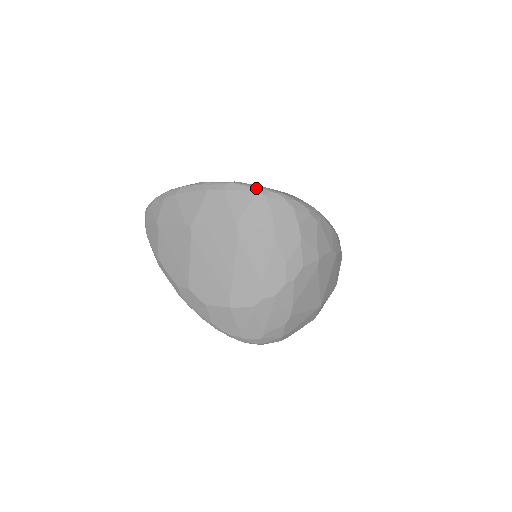
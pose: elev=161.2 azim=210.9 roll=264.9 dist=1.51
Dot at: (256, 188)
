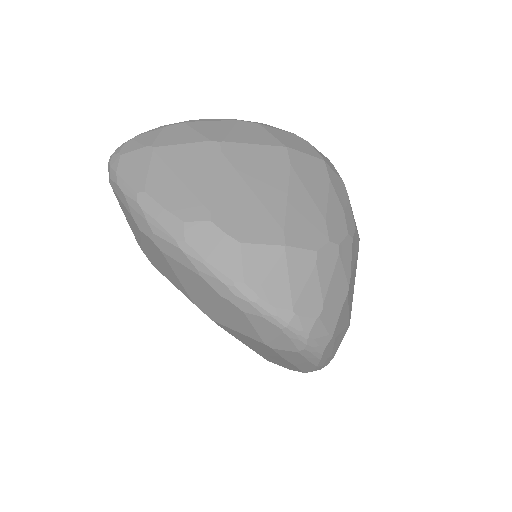
Dot at: (295, 135)
